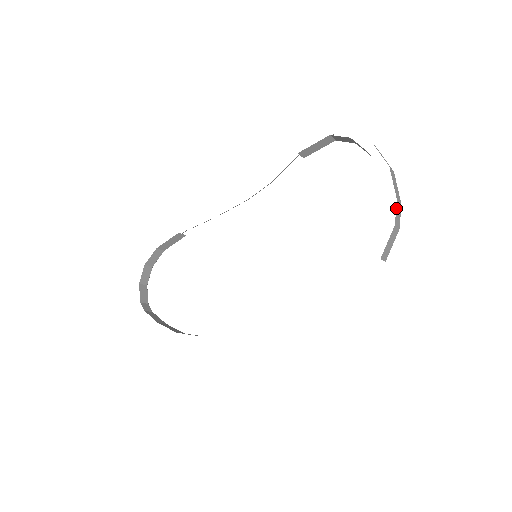
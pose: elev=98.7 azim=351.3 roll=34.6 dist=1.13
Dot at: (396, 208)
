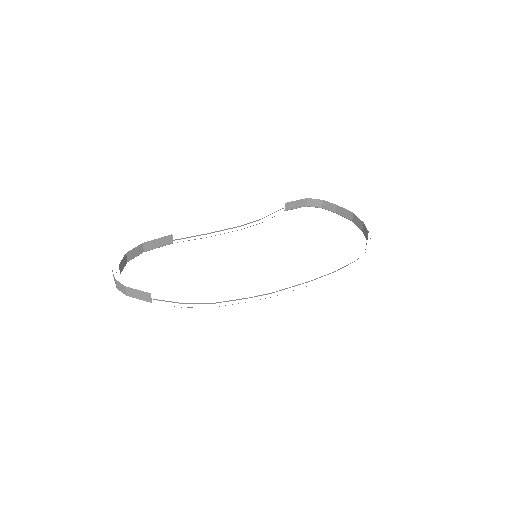
Dot at: occluded
